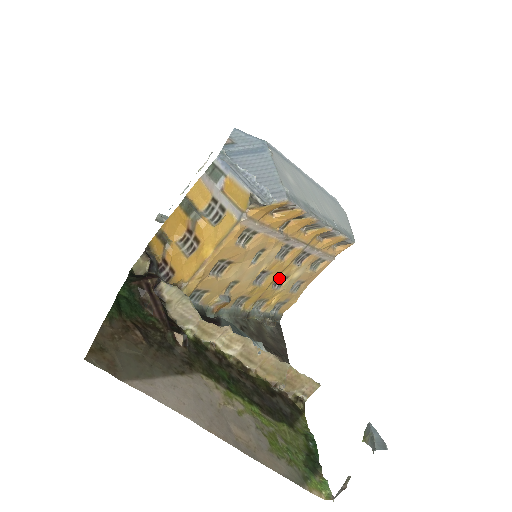
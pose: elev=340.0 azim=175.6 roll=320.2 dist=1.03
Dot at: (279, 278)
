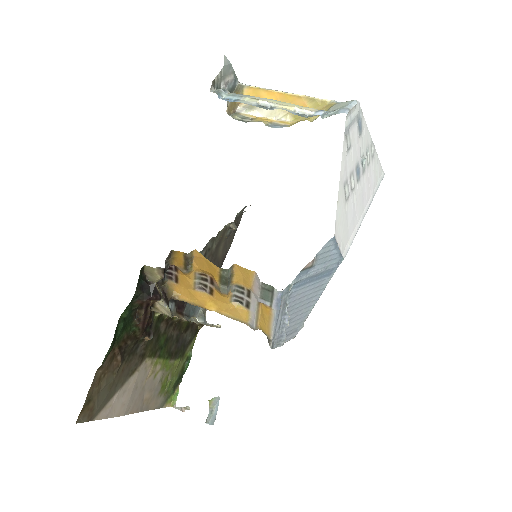
Dot at: occluded
